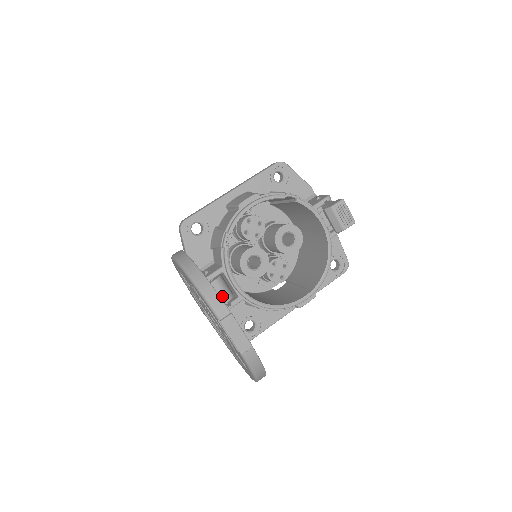
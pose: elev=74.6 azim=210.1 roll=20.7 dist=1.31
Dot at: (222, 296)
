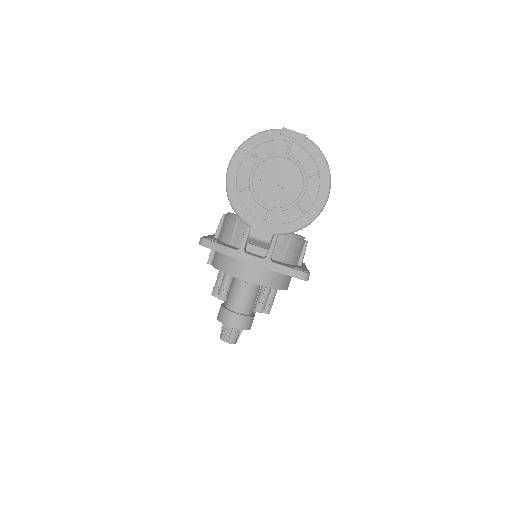
Dot at: occluded
